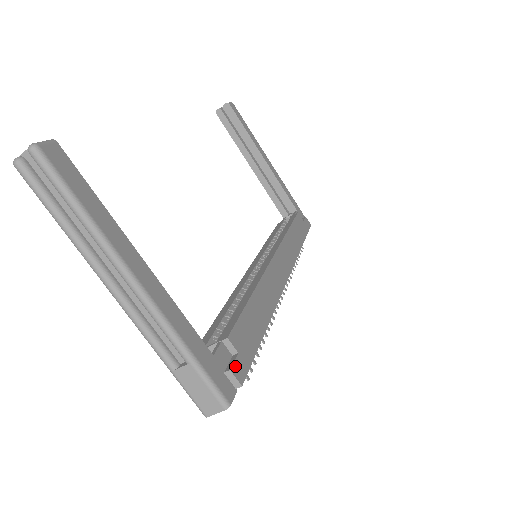
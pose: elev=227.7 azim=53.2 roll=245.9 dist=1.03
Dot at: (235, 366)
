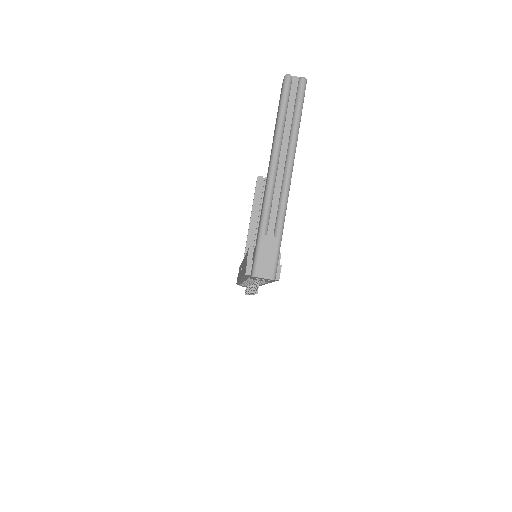
Dot at: (280, 268)
